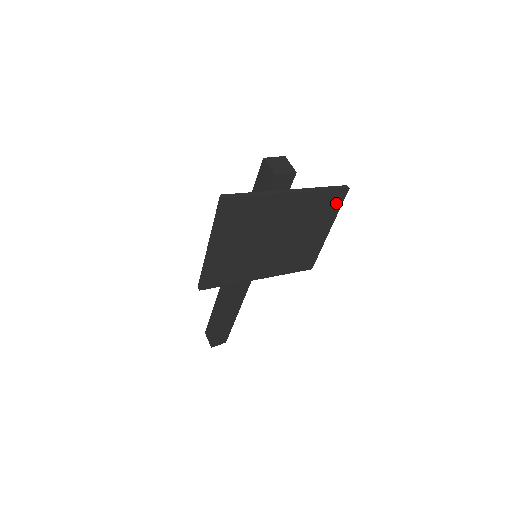
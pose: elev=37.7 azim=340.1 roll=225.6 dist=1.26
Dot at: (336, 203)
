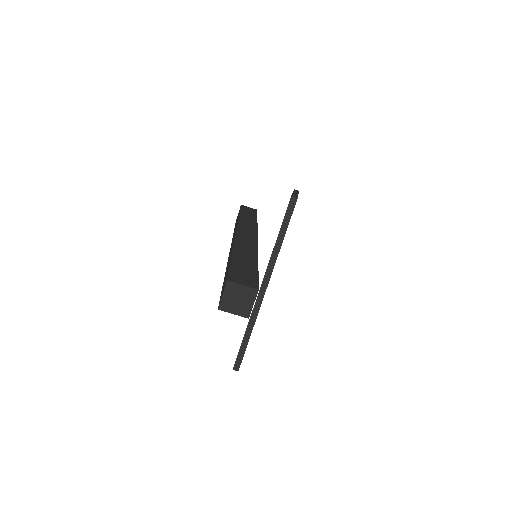
Dot at: occluded
